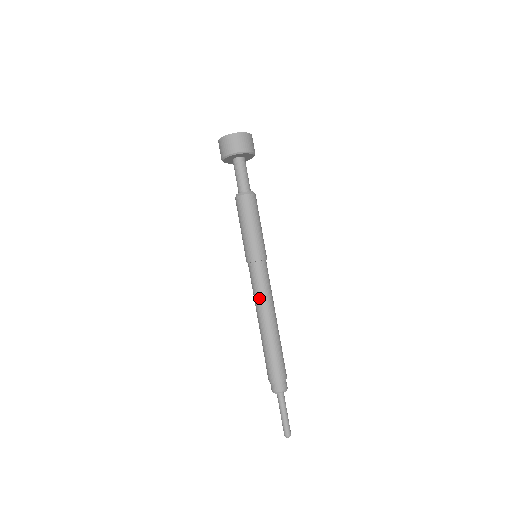
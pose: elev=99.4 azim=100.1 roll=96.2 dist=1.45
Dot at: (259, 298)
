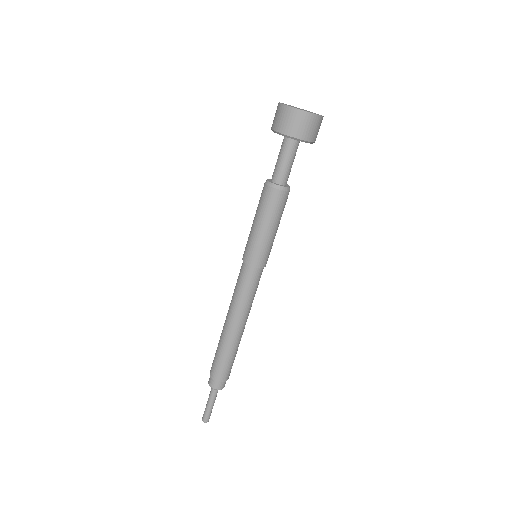
Dot at: (235, 300)
